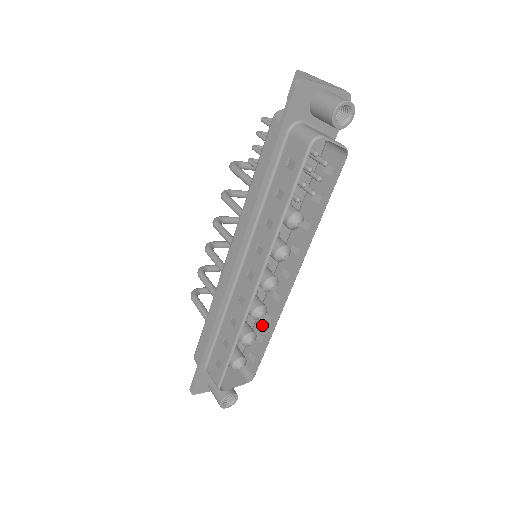
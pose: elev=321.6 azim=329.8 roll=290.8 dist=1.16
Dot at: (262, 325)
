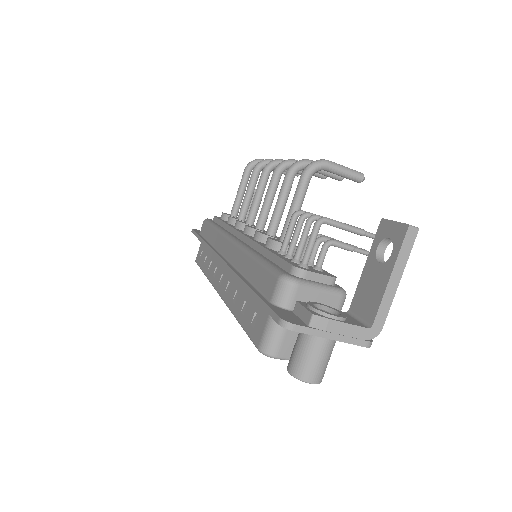
Dot at: occluded
